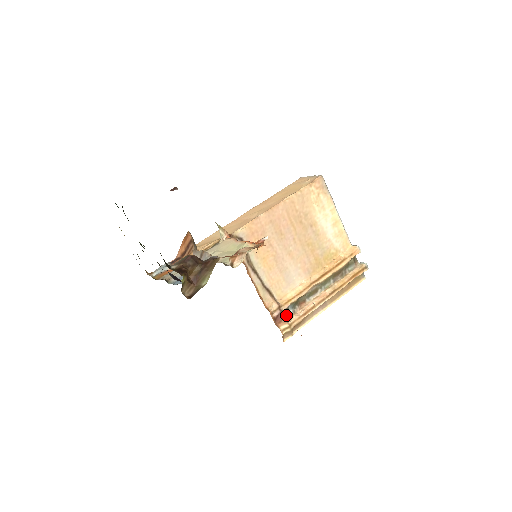
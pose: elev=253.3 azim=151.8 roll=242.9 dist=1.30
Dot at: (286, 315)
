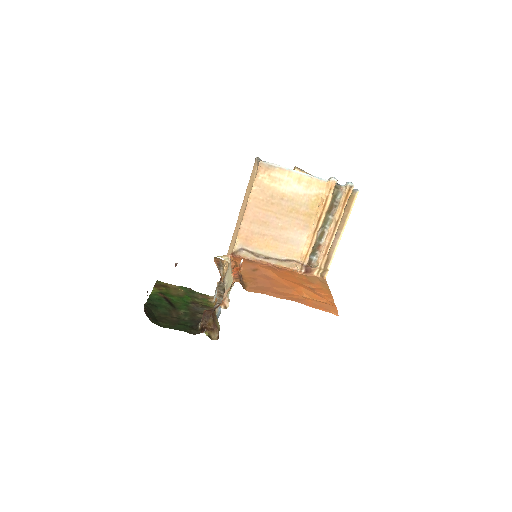
Dot at: (313, 263)
